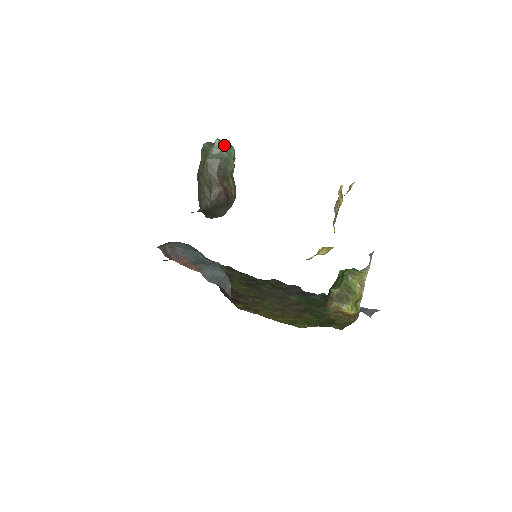
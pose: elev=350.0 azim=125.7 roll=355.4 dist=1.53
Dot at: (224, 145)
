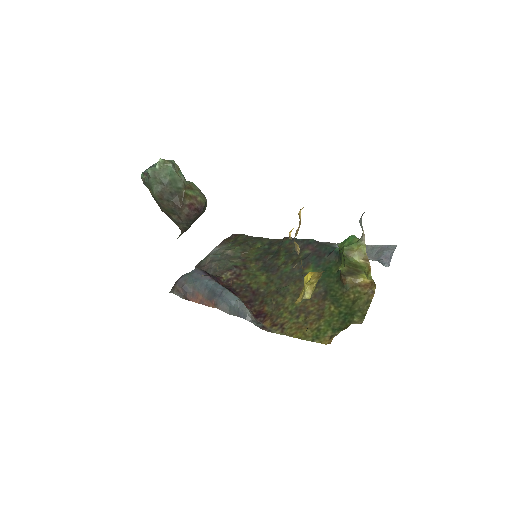
Dot at: (159, 170)
